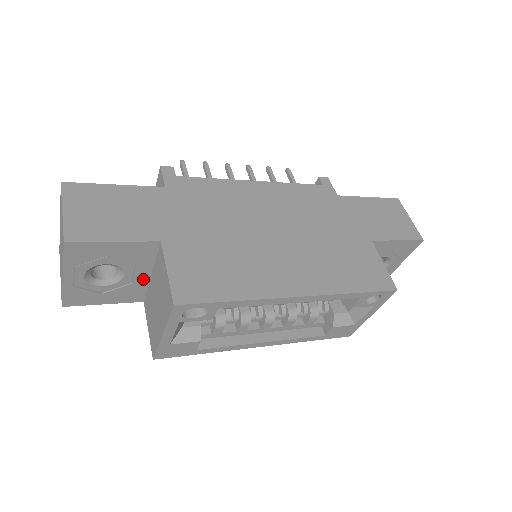
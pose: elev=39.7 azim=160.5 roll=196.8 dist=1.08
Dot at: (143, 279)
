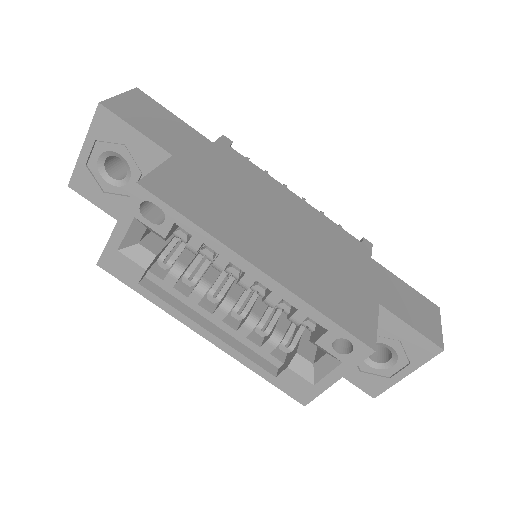
Dot at: occluded
